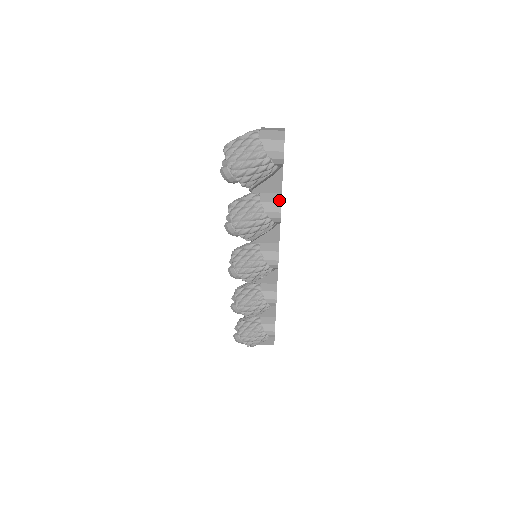
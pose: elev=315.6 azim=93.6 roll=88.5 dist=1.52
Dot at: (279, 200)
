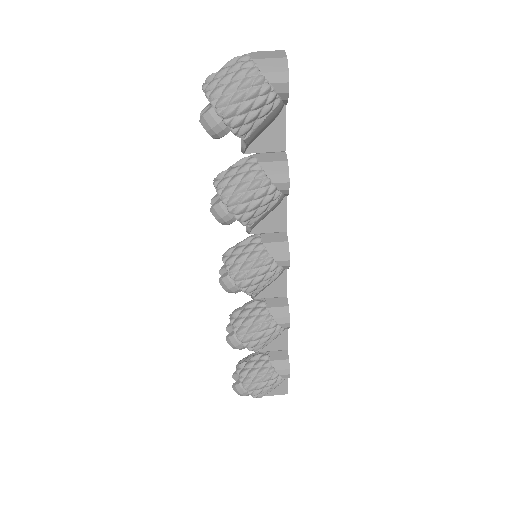
Dot at: (284, 158)
